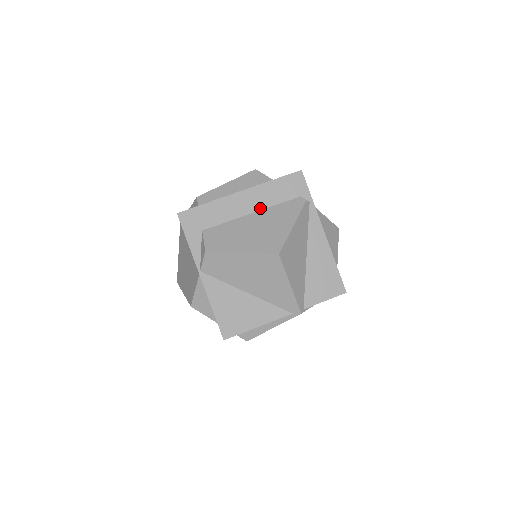
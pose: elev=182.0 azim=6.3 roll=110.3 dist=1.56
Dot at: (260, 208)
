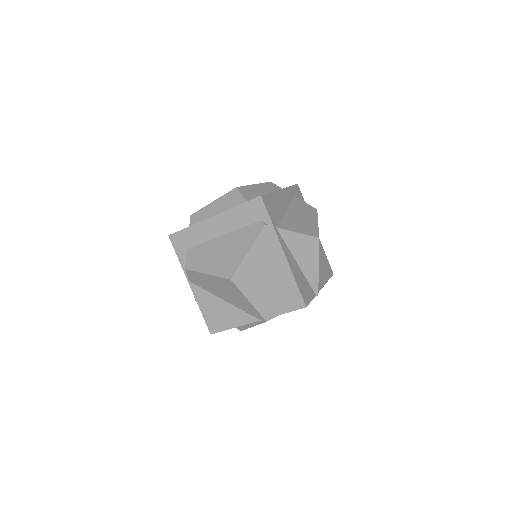
Dot at: (228, 231)
